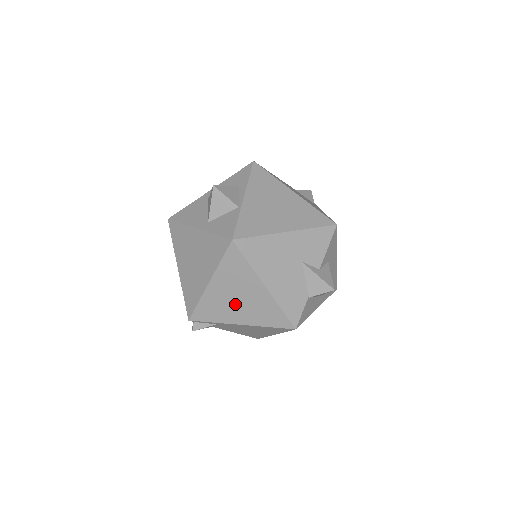
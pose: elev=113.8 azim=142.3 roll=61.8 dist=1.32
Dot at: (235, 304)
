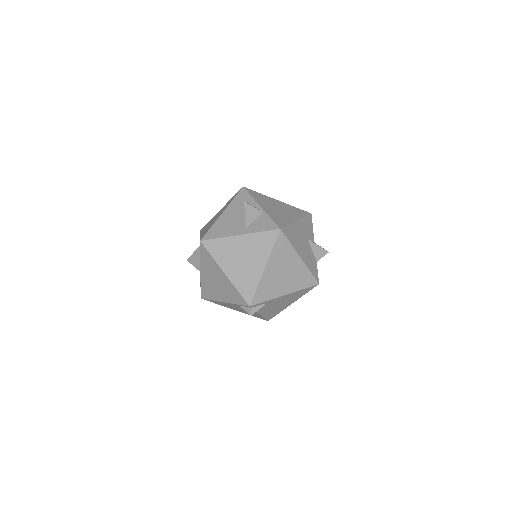
Dot at: (282, 279)
